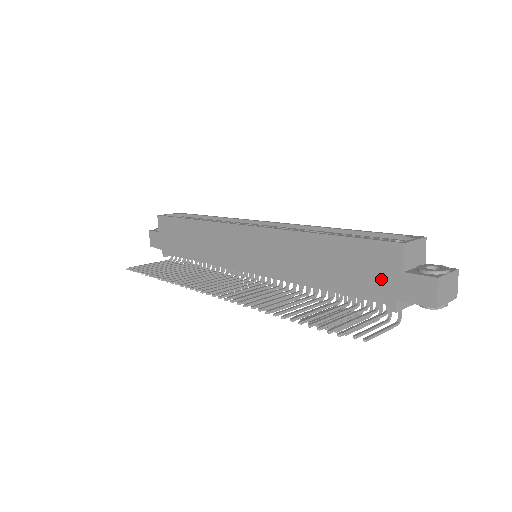
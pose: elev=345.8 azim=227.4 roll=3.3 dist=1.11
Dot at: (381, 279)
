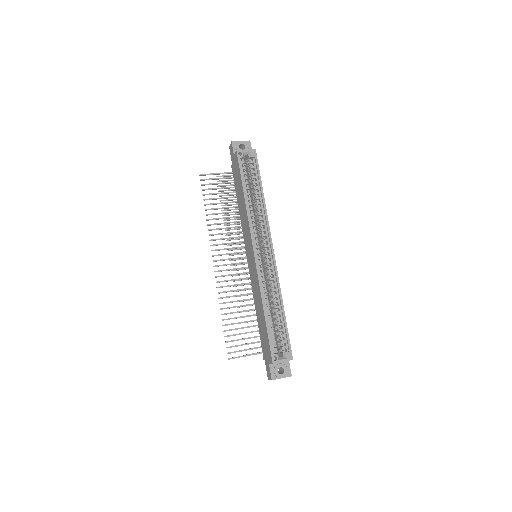
Dot at: (265, 352)
